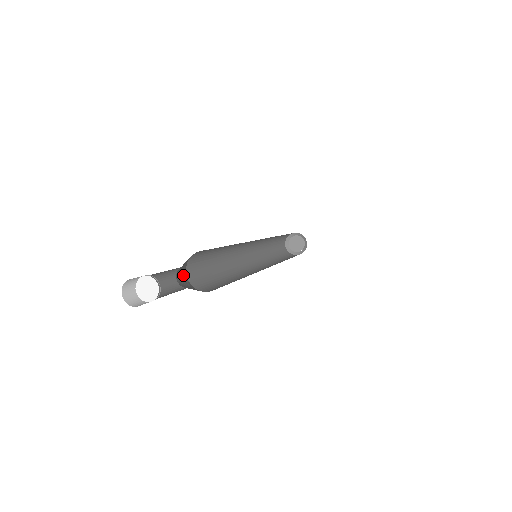
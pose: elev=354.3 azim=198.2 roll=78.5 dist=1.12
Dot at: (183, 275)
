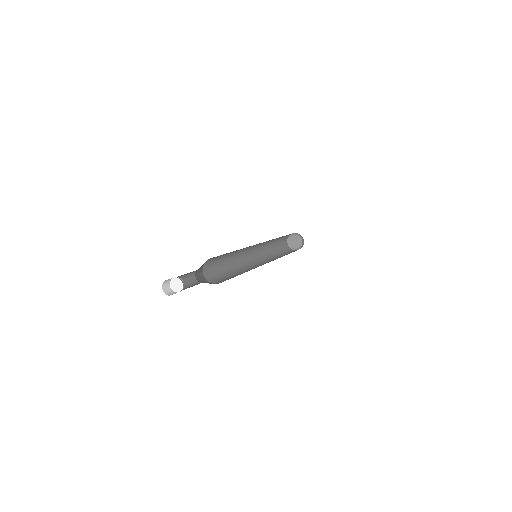
Dot at: (200, 269)
